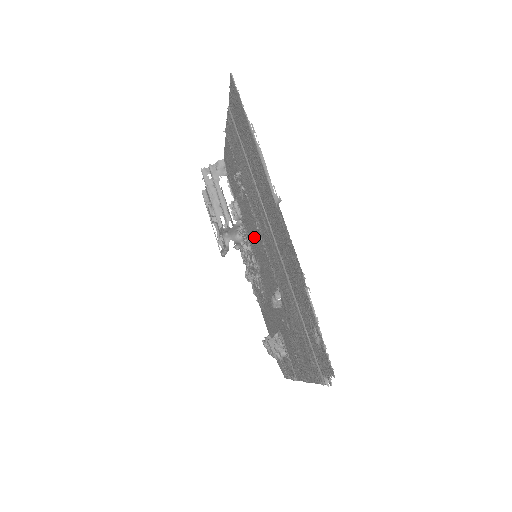
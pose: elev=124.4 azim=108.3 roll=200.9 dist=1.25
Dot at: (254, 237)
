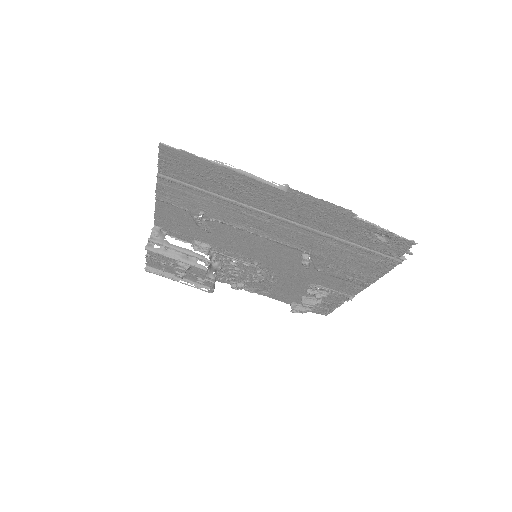
Dot at: (243, 246)
